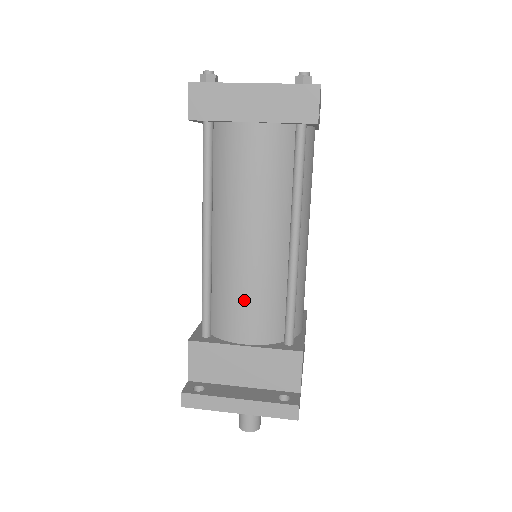
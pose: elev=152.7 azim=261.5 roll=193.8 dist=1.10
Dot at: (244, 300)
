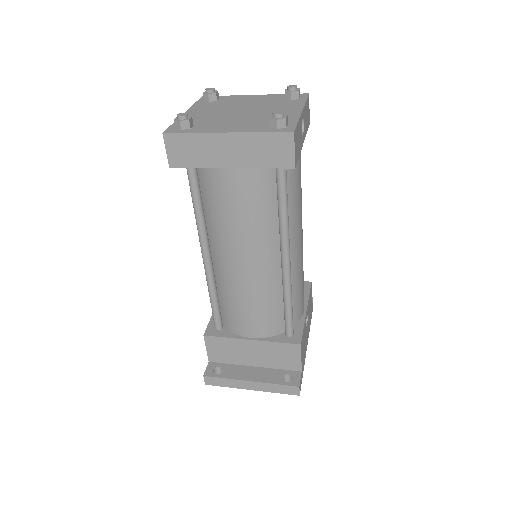
Dot at: (246, 307)
